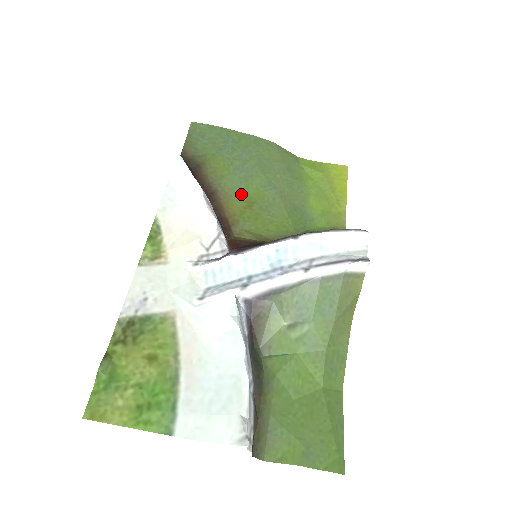
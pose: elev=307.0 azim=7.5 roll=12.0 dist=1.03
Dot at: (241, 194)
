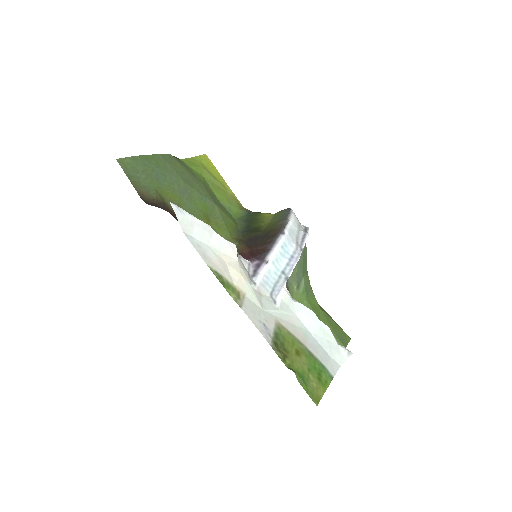
Dot at: (198, 213)
